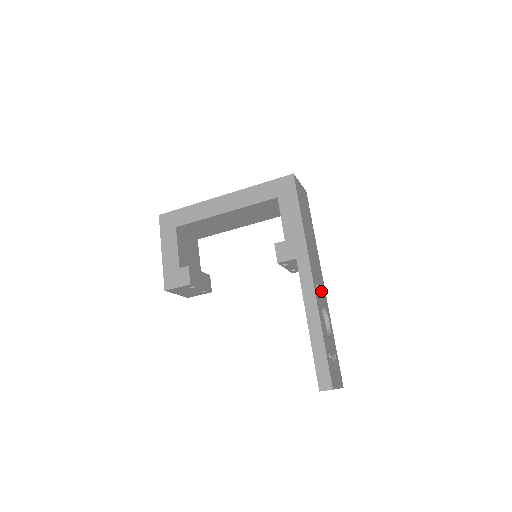
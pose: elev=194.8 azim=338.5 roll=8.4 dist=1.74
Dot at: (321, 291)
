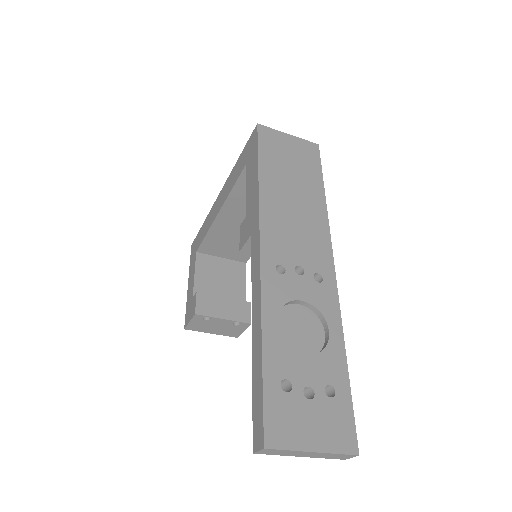
Dot at: (306, 277)
